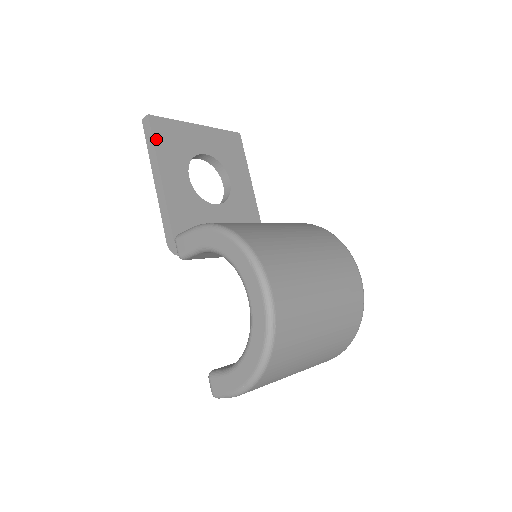
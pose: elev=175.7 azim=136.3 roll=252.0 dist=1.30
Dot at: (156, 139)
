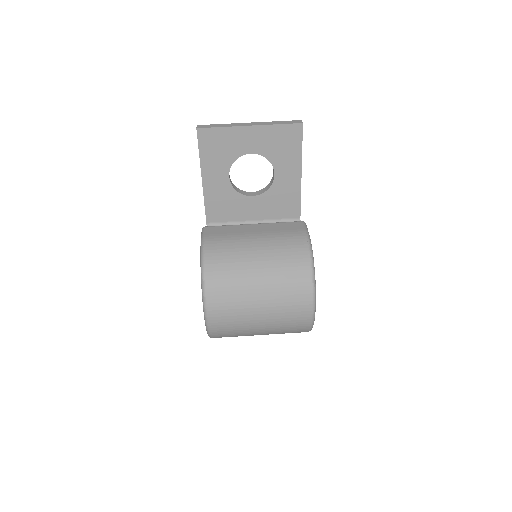
Dot at: (202, 149)
